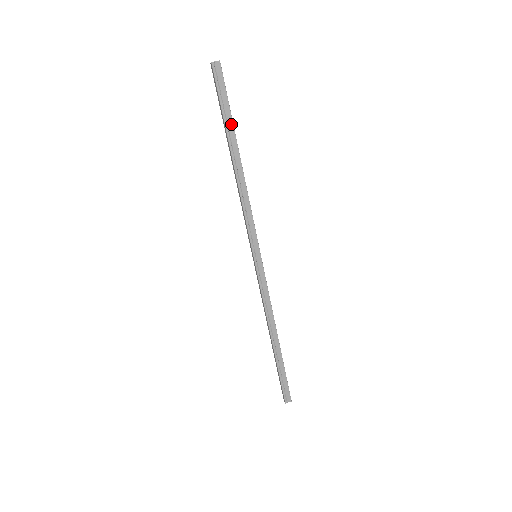
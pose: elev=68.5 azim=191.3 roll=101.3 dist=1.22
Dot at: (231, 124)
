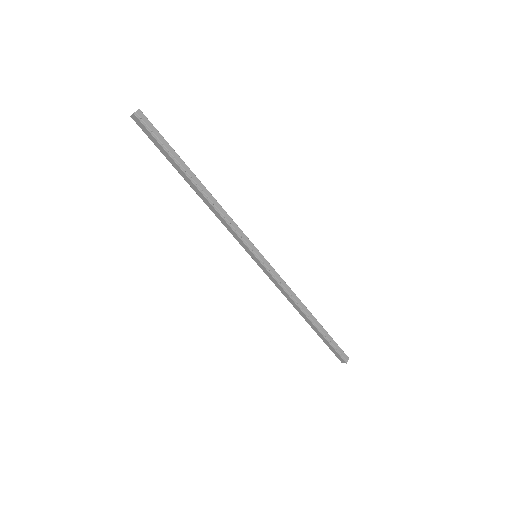
Dot at: (177, 157)
